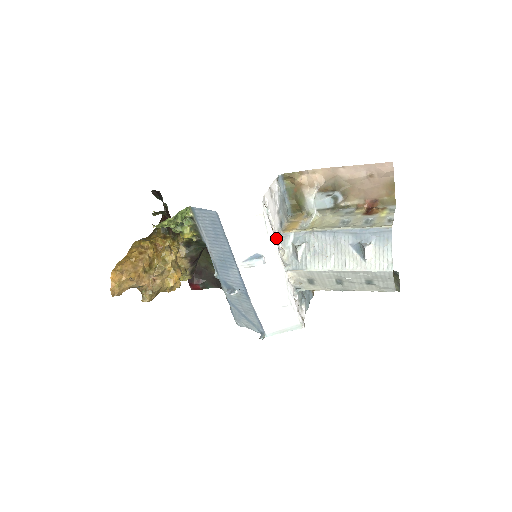
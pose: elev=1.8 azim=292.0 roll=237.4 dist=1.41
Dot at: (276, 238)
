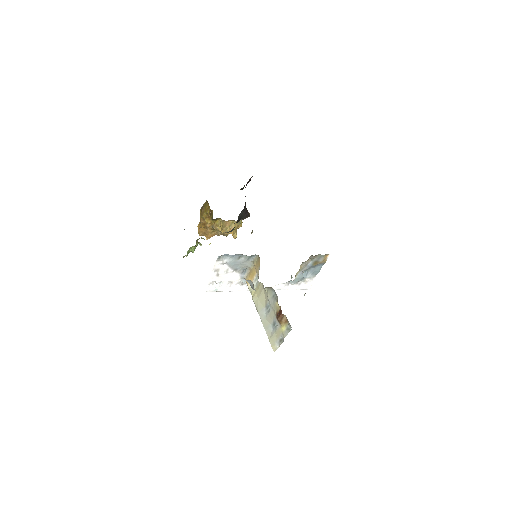
Dot at: (241, 284)
